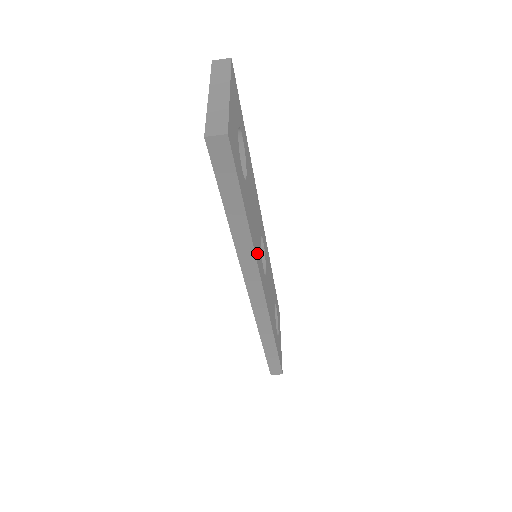
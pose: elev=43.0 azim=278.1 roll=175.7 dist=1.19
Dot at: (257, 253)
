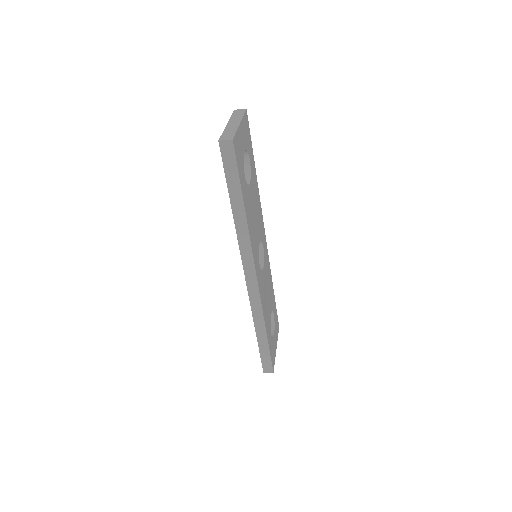
Dot at: (253, 242)
